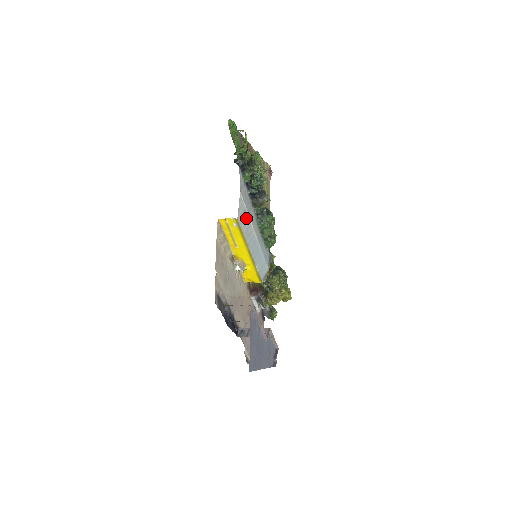
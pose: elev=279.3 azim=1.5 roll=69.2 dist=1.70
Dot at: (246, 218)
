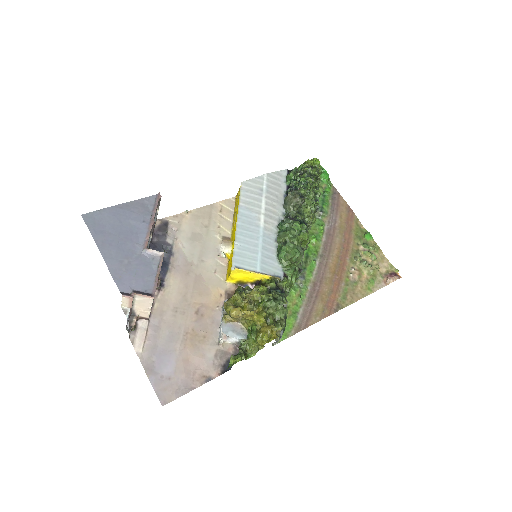
Dot at: (258, 196)
